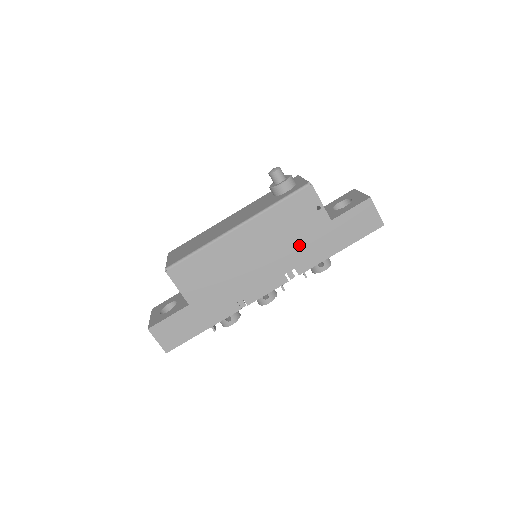
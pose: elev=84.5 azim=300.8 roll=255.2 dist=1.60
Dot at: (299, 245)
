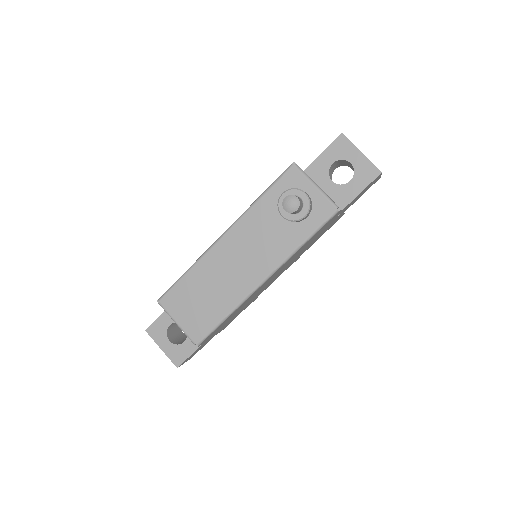
Dot at: occluded
